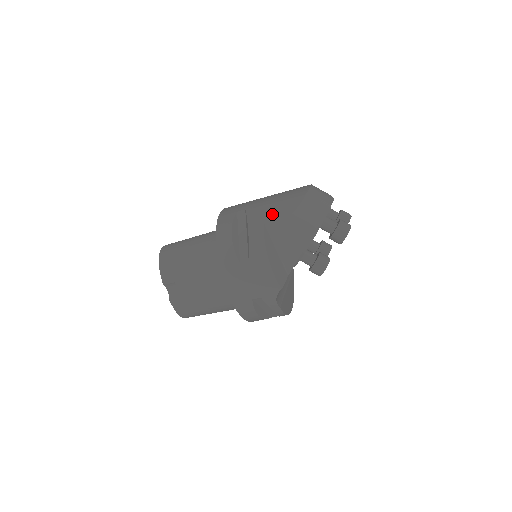
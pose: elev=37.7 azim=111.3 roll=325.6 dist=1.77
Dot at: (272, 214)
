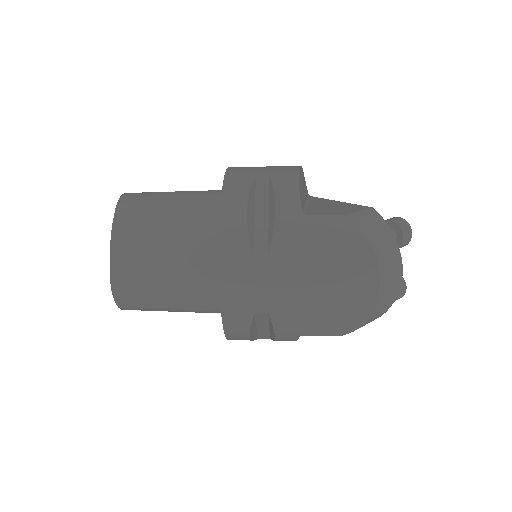
Dot at: (313, 333)
